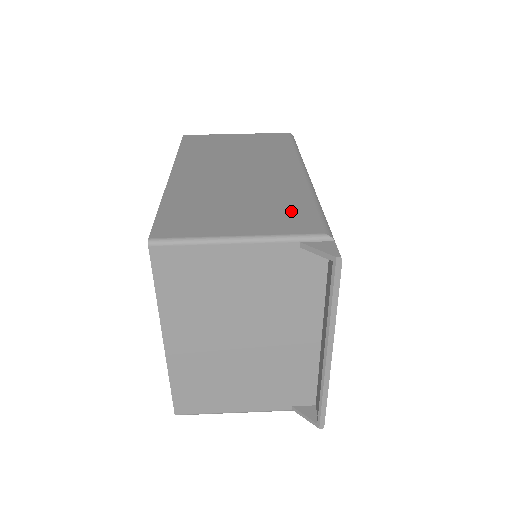
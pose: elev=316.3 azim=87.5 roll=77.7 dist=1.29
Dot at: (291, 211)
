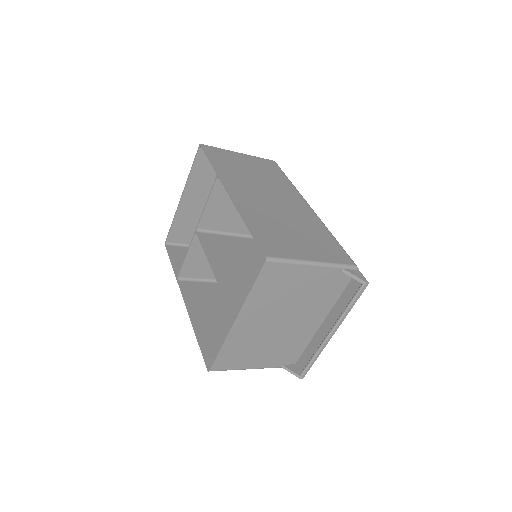
Dot at: (328, 244)
